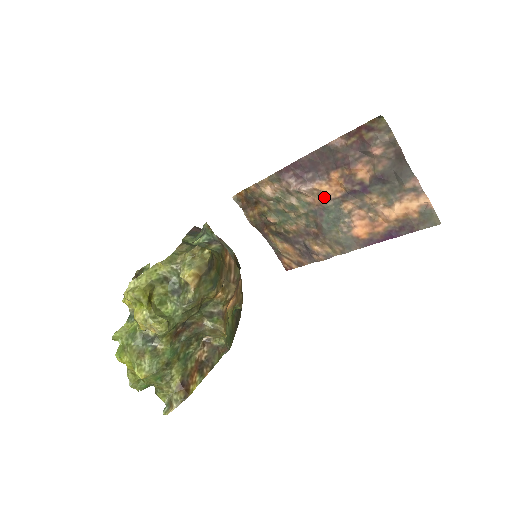
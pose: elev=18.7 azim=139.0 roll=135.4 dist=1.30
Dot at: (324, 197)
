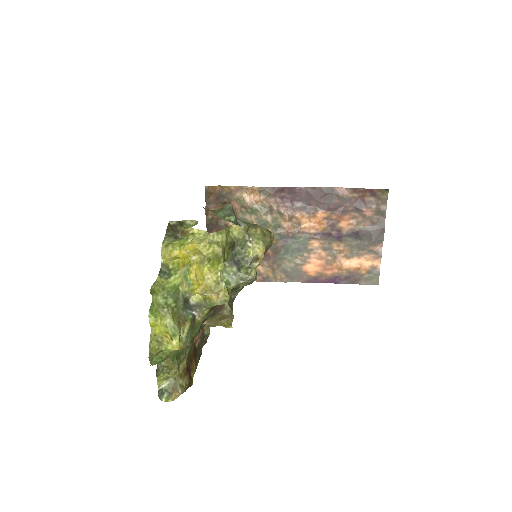
Dot at: (299, 228)
